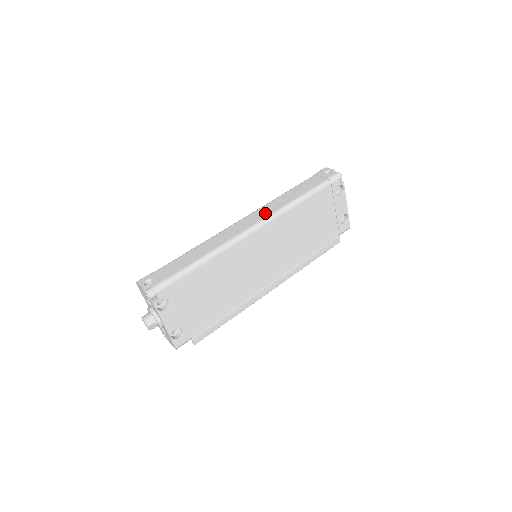
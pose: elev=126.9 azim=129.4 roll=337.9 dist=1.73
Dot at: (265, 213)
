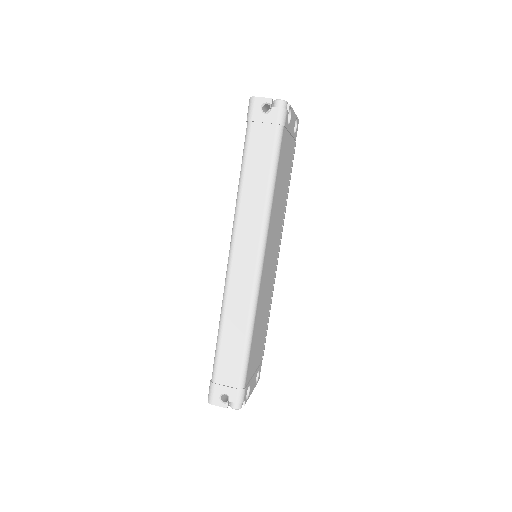
Dot at: (253, 233)
